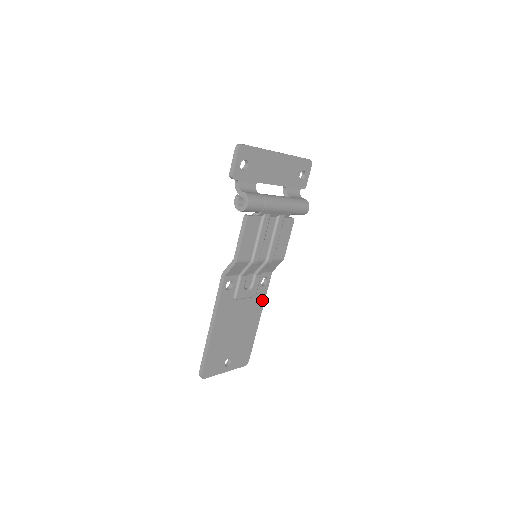
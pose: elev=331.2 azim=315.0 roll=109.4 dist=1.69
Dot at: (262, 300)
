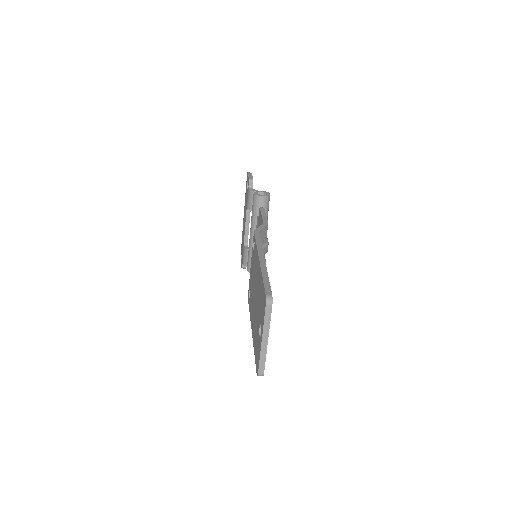
Dot at: occluded
